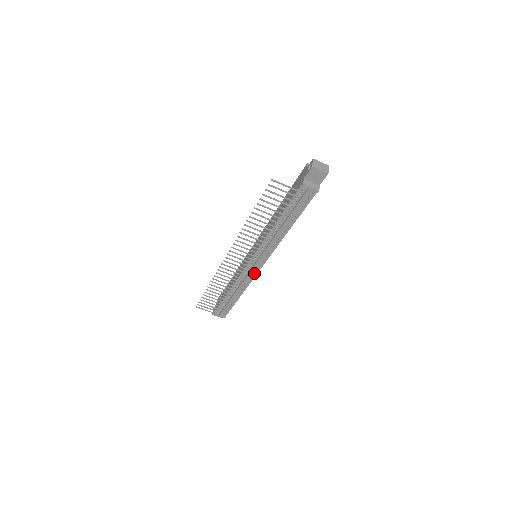
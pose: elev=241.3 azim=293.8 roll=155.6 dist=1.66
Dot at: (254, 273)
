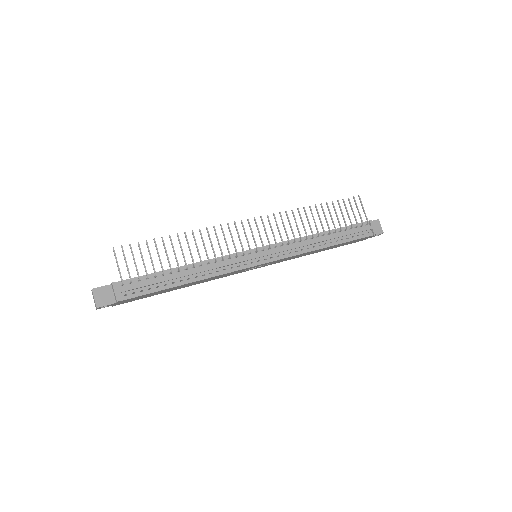
Dot at: (244, 265)
